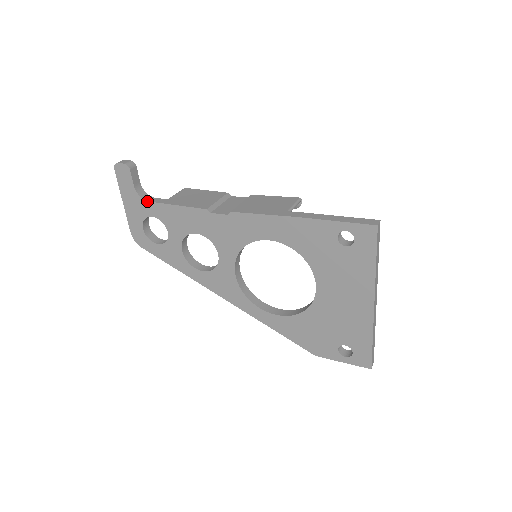
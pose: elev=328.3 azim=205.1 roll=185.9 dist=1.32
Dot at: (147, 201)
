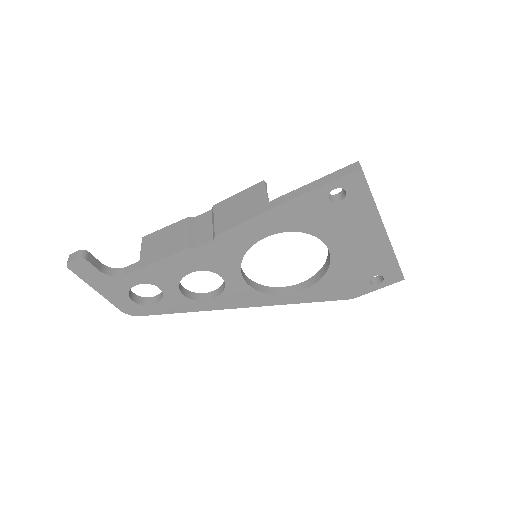
Dot at: (122, 276)
